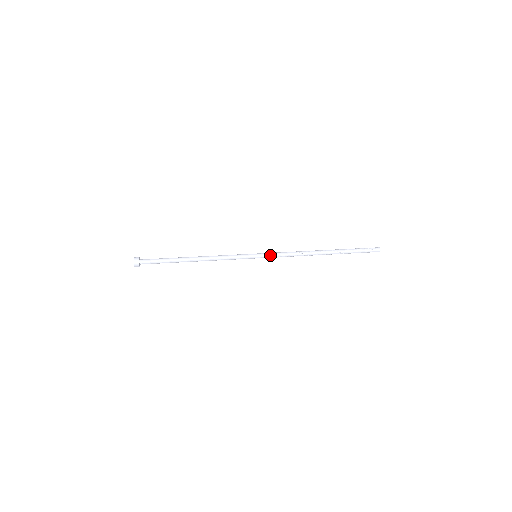
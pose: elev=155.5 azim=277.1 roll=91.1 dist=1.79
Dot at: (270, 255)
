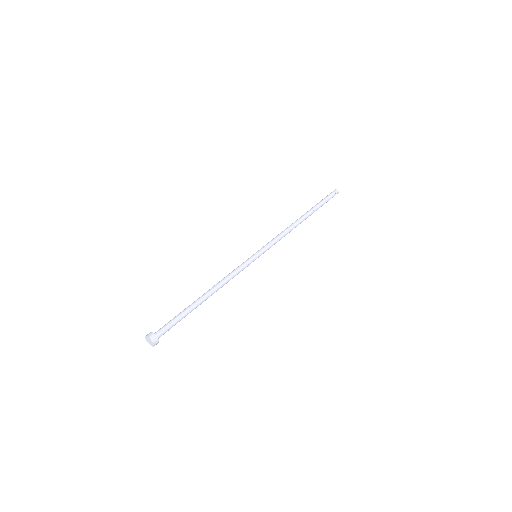
Dot at: (267, 247)
